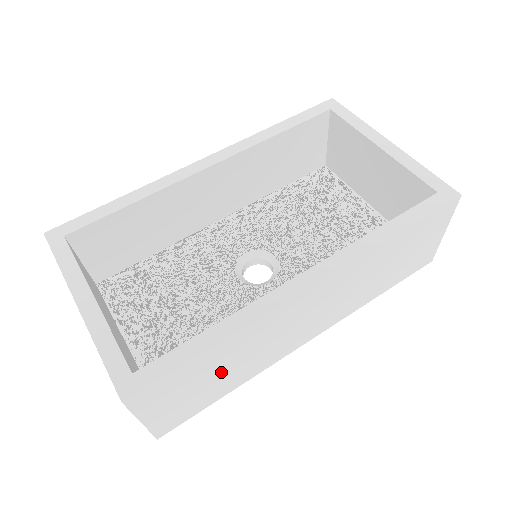
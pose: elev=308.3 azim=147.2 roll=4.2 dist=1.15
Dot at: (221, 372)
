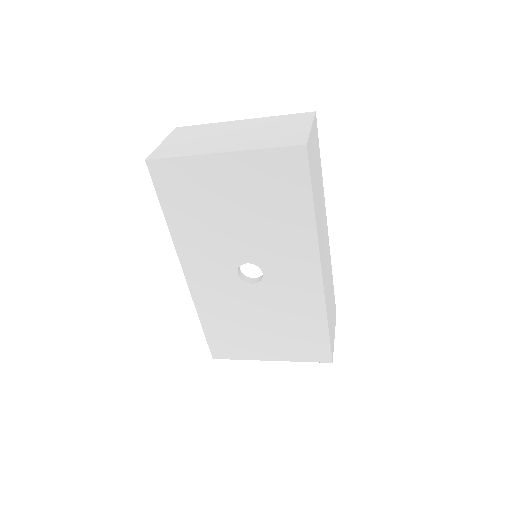
Dot at: (318, 185)
